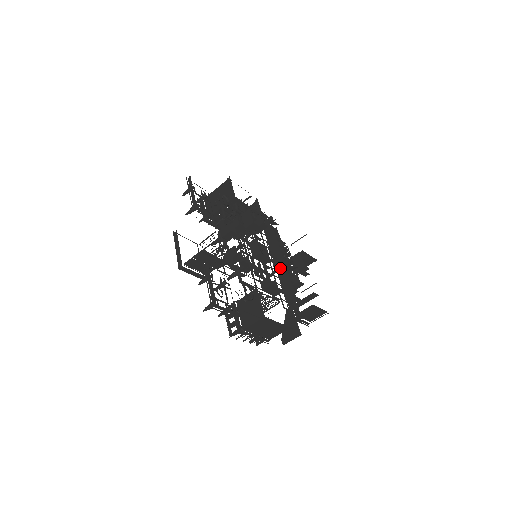
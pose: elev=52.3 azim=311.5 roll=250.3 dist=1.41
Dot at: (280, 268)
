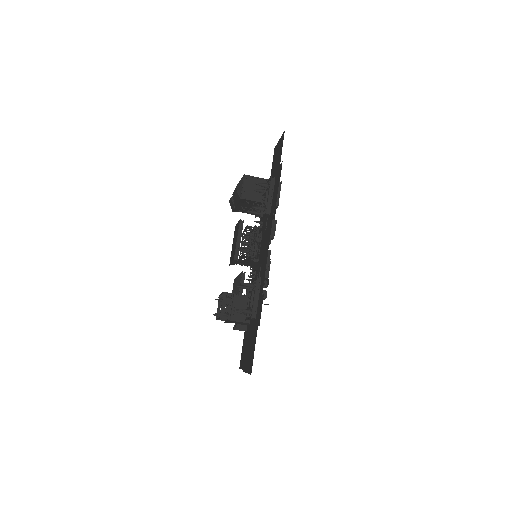
Dot at: occluded
